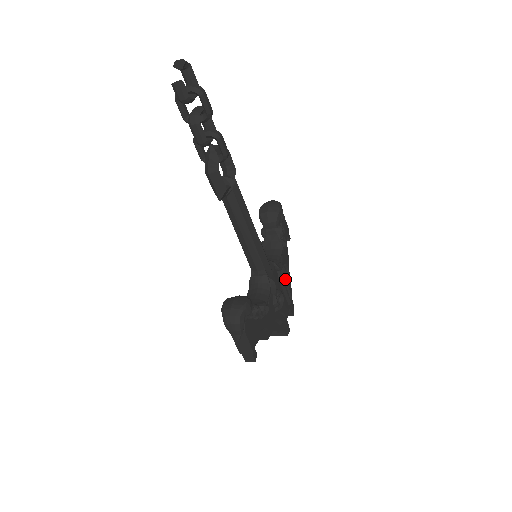
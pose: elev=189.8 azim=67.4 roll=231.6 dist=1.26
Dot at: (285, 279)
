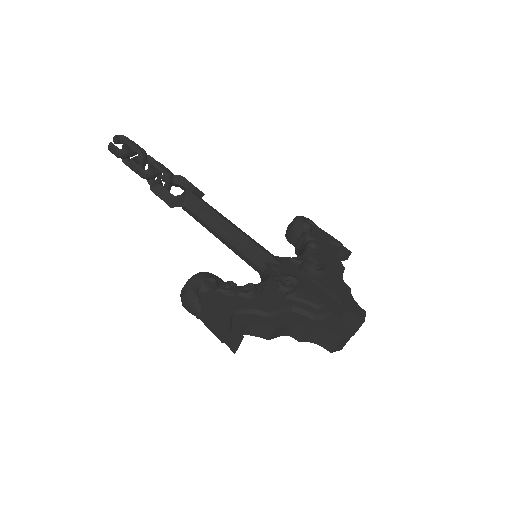
Dot at: (308, 269)
